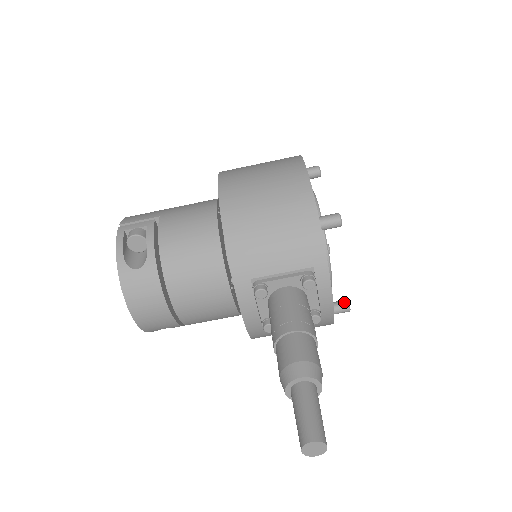
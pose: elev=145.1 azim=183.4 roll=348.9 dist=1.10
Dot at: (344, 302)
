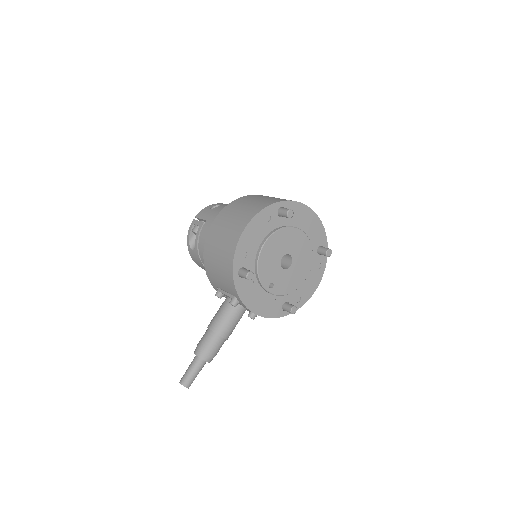
Dot at: (289, 308)
